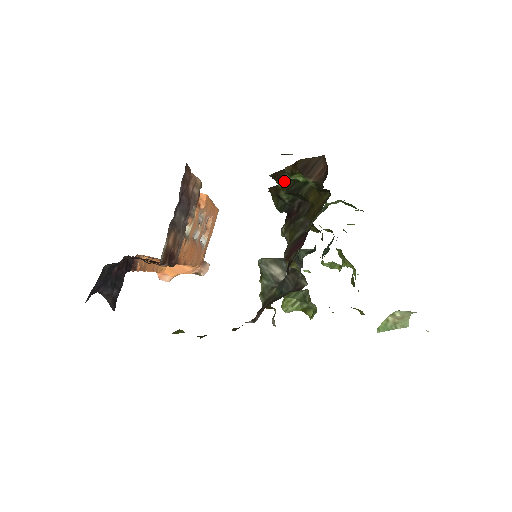
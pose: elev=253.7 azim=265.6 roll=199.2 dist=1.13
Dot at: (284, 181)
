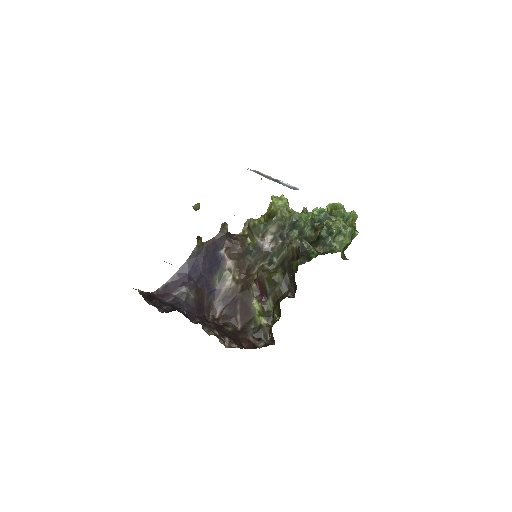
Dot at: (273, 314)
